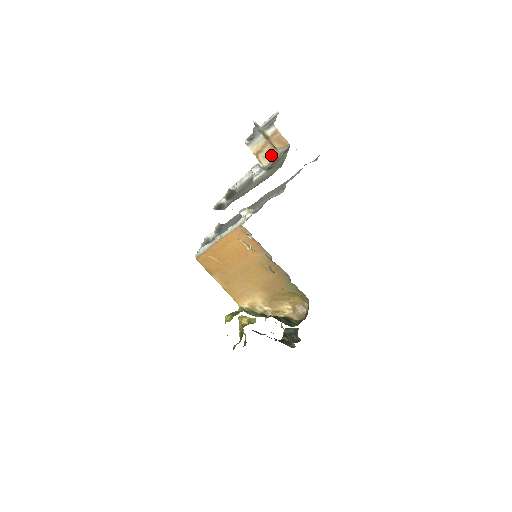
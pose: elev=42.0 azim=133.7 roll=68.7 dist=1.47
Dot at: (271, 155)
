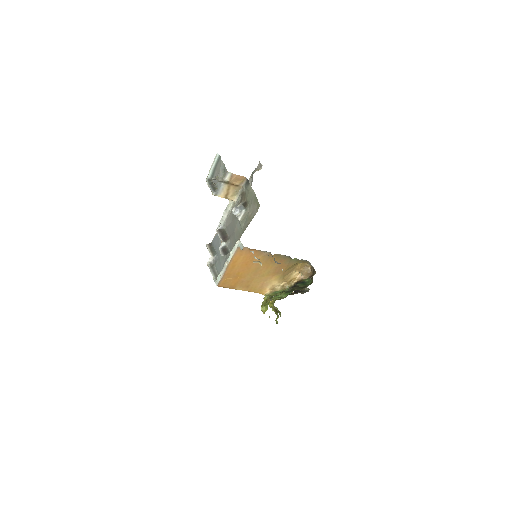
Dot at: (236, 192)
